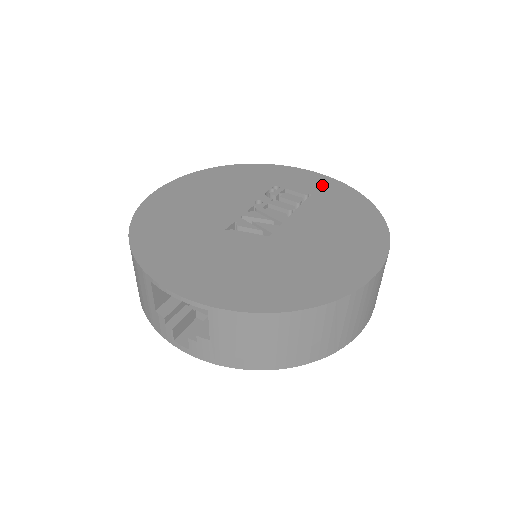
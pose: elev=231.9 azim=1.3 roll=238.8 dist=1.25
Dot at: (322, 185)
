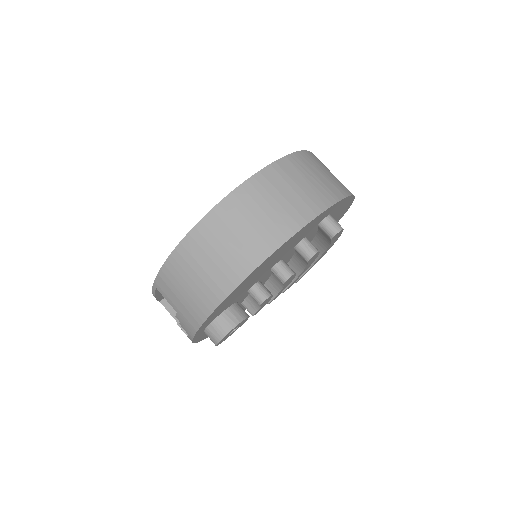
Dot at: occluded
